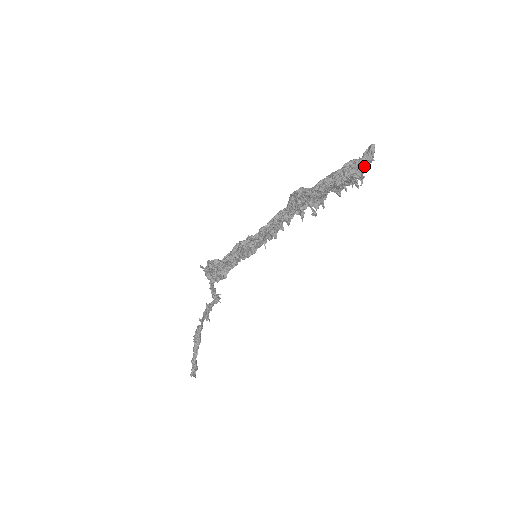
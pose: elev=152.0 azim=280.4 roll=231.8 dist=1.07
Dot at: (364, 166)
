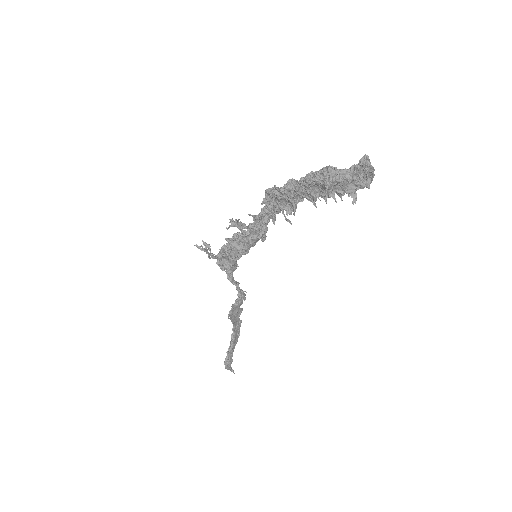
Dot at: (343, 177)
